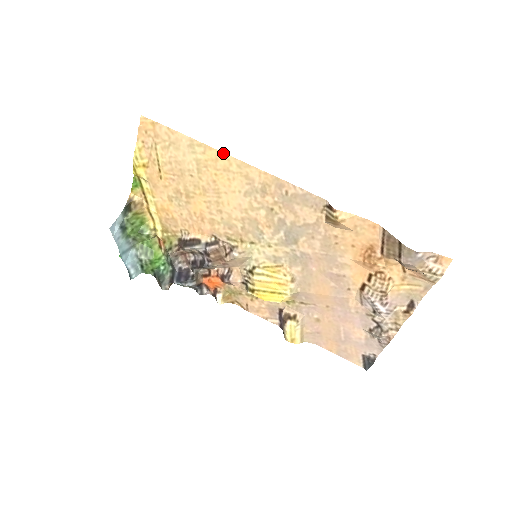
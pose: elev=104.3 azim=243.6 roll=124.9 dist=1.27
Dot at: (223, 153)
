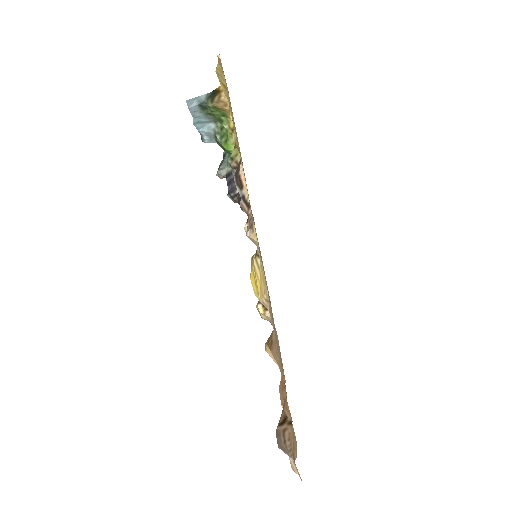
Dot at: occluded
